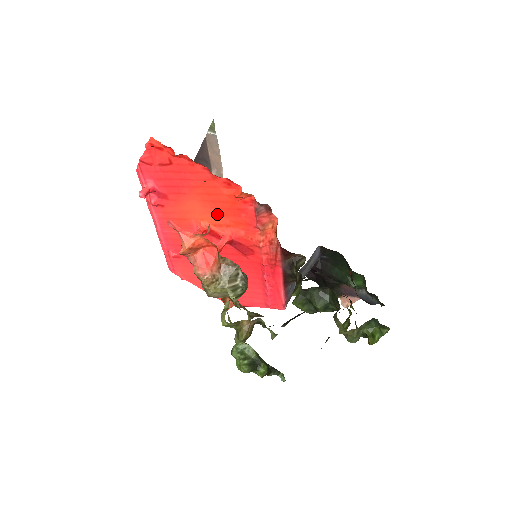
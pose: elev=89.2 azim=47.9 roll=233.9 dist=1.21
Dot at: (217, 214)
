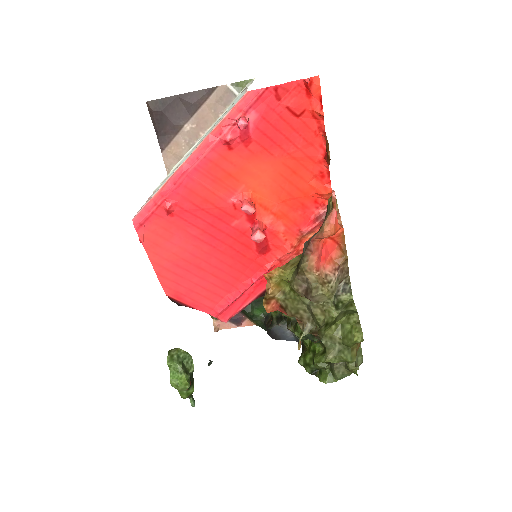
Dot at: (276, 195)
